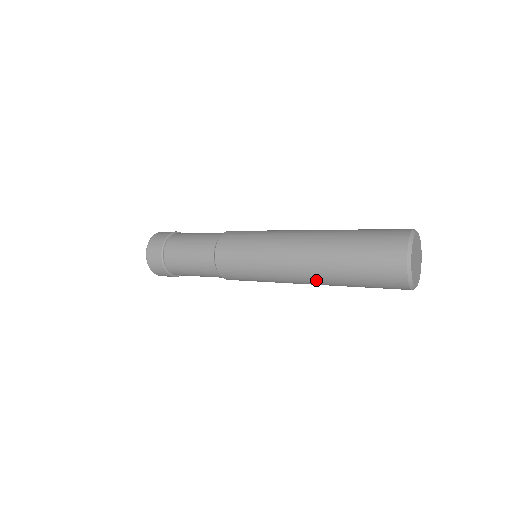
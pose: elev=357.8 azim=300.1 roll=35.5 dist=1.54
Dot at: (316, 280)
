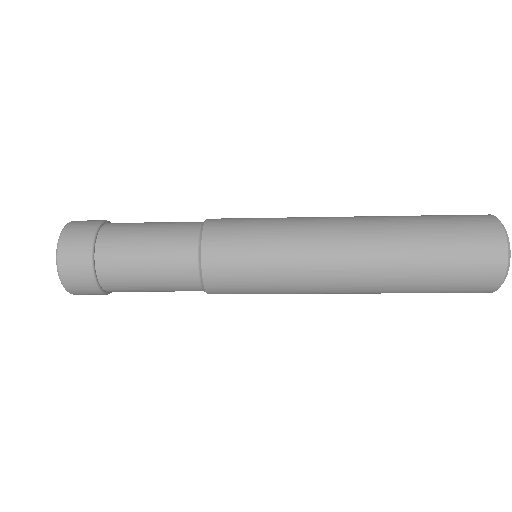
Dot at: (370, 272)
